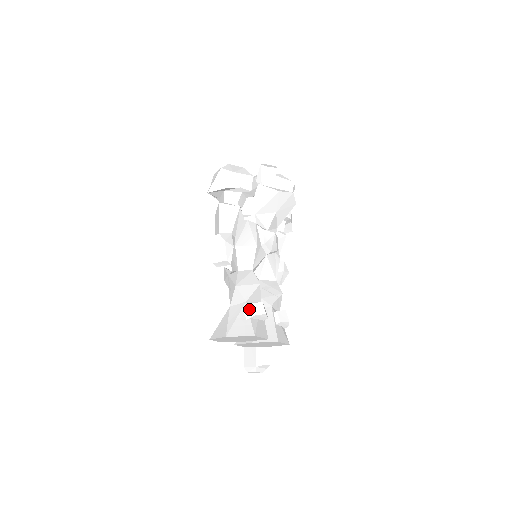
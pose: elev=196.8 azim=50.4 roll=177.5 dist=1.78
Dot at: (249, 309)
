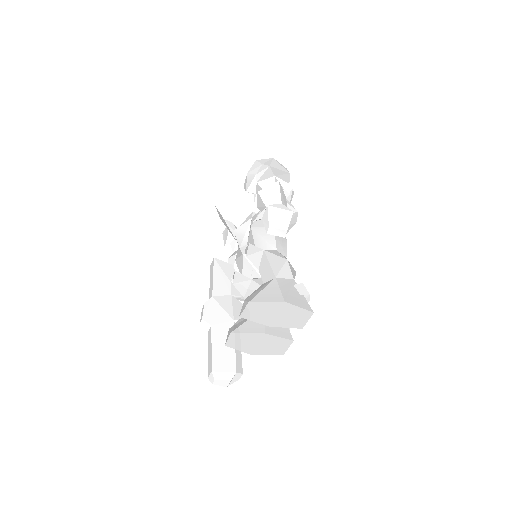
Dot at: (301, 286)
